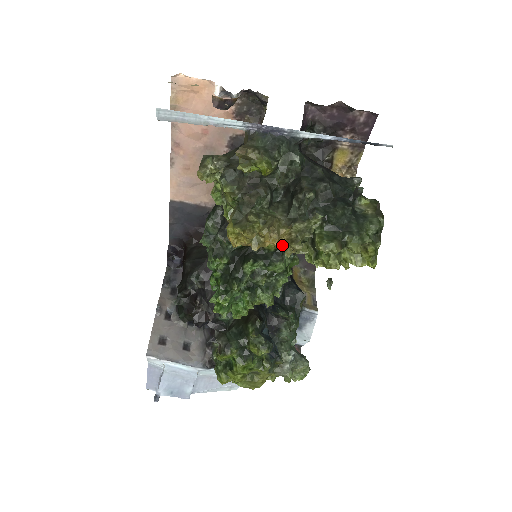
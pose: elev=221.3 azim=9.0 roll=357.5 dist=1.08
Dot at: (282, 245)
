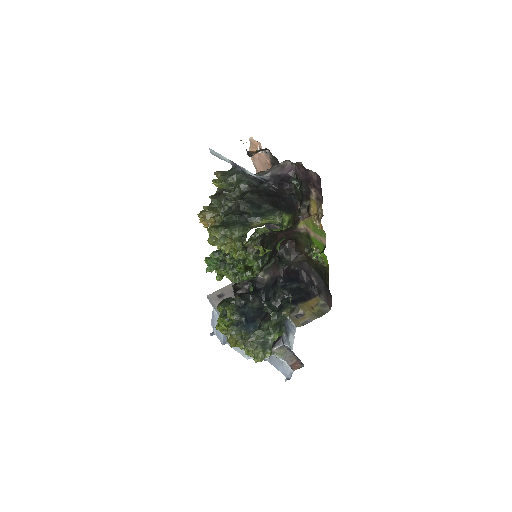
Dot at: occluded
